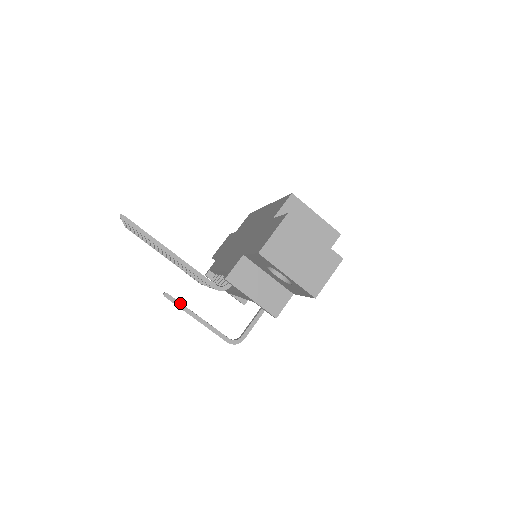
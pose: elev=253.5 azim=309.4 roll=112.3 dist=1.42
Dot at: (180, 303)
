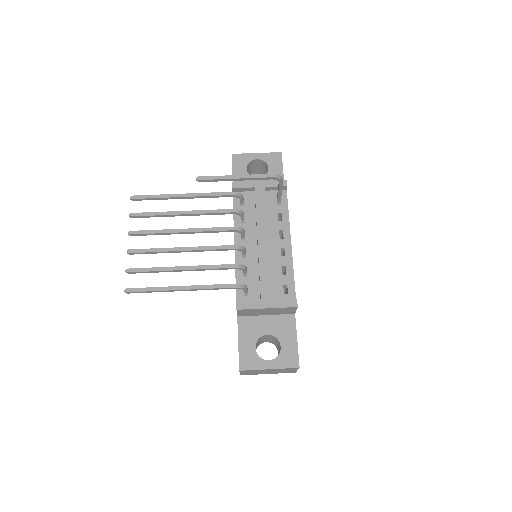
Dot at: (214, 178)
